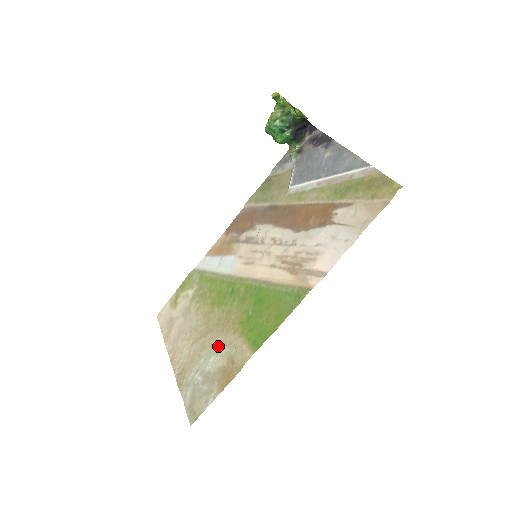
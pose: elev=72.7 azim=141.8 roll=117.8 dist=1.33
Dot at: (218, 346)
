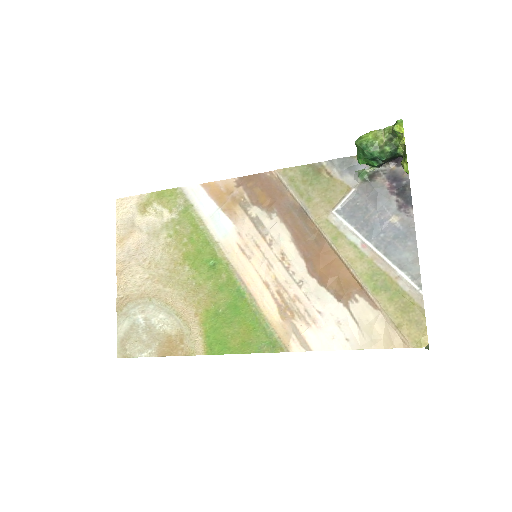
Dot at: (174, 311)
